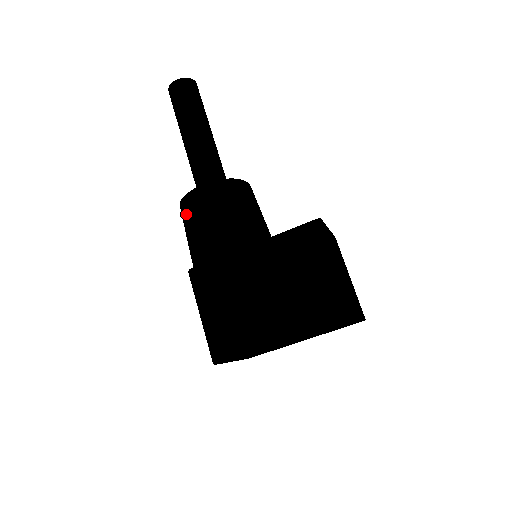
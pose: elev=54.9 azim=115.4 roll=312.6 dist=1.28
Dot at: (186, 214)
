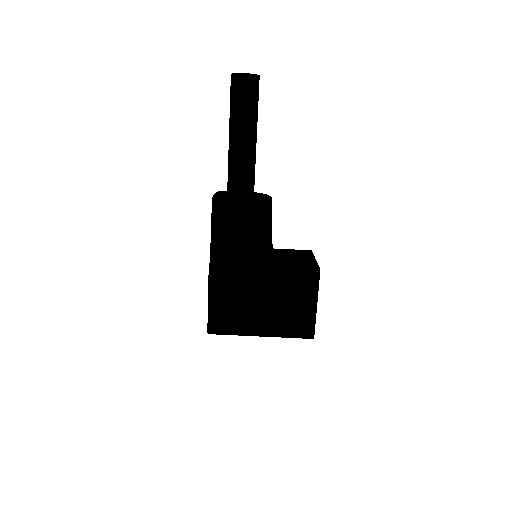
Dot at: (218, 215)
